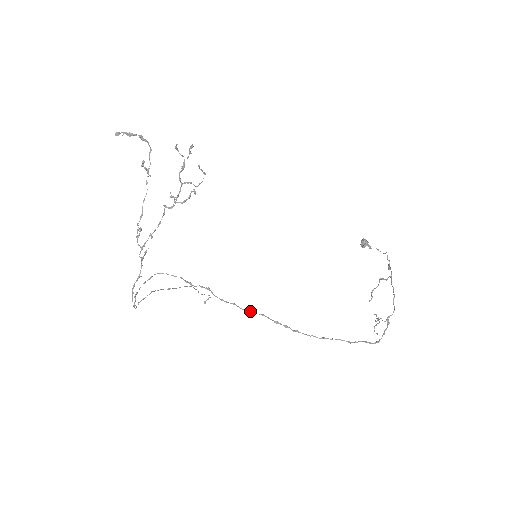
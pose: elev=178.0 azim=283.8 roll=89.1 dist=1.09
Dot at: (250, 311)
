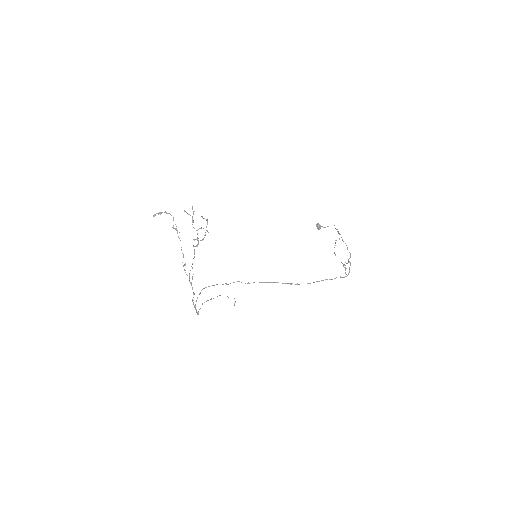
Dot at: (267, 282)
